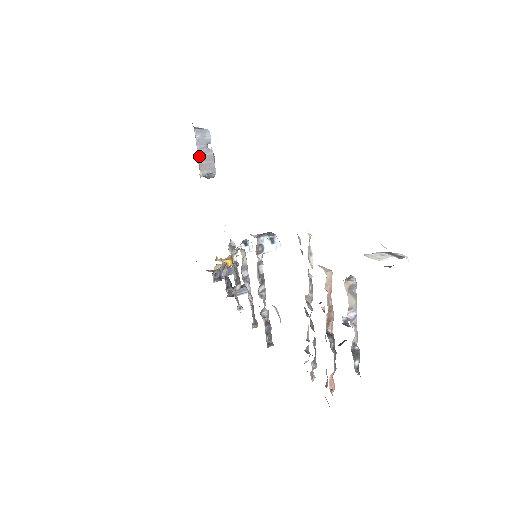
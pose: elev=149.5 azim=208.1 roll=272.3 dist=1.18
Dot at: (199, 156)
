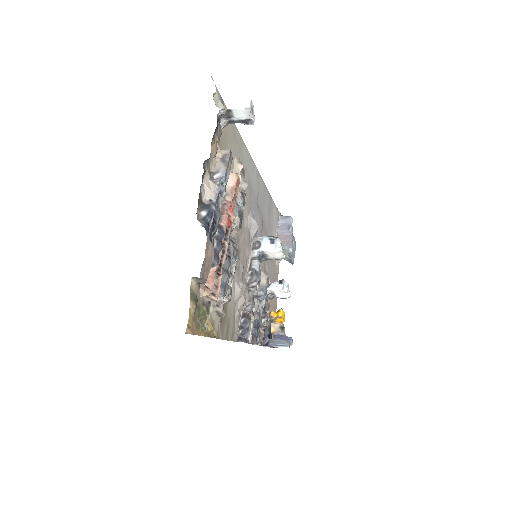
Dot at: (279, 235)
